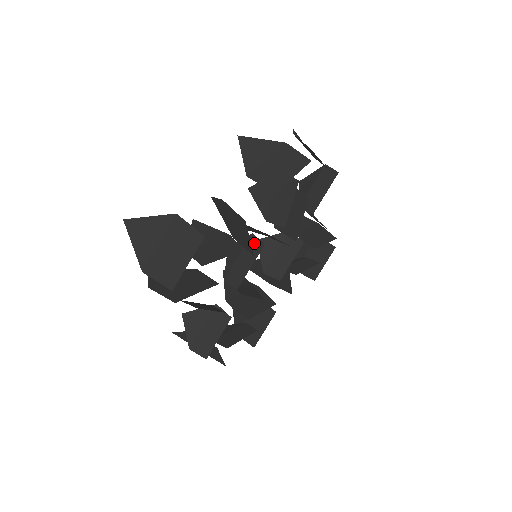
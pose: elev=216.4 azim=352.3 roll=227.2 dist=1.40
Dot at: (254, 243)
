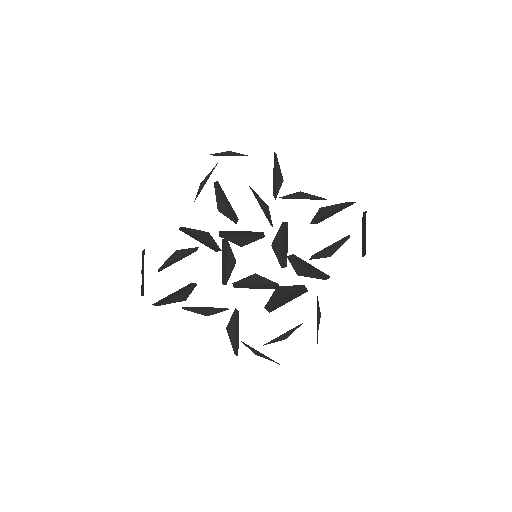
Dot at: (225, 244)
